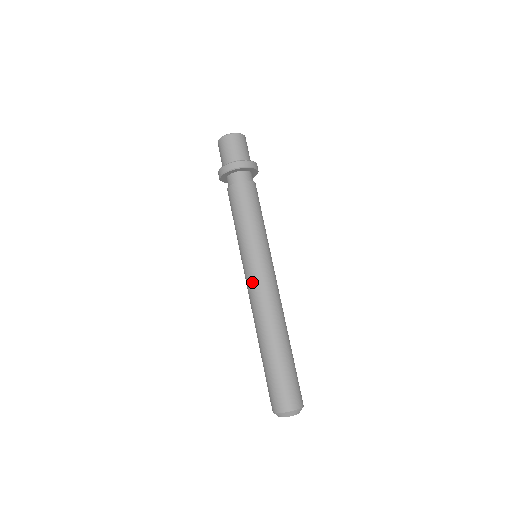
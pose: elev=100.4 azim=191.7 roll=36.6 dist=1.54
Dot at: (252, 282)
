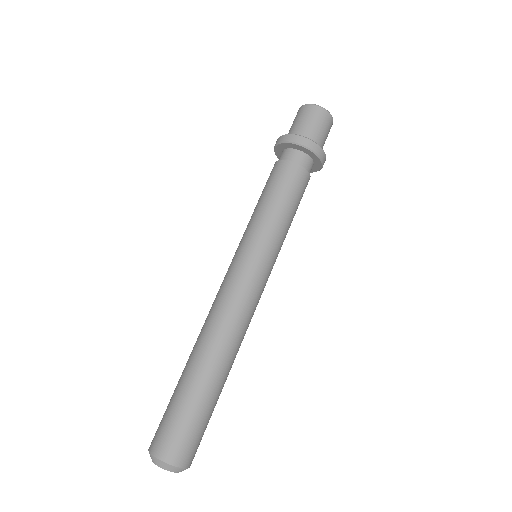
Dot at: (223, 280)
